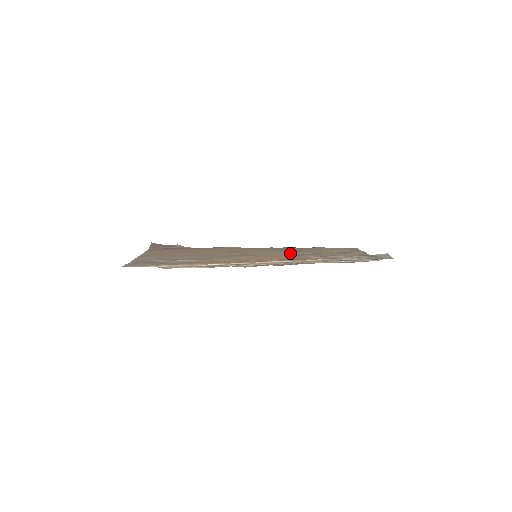
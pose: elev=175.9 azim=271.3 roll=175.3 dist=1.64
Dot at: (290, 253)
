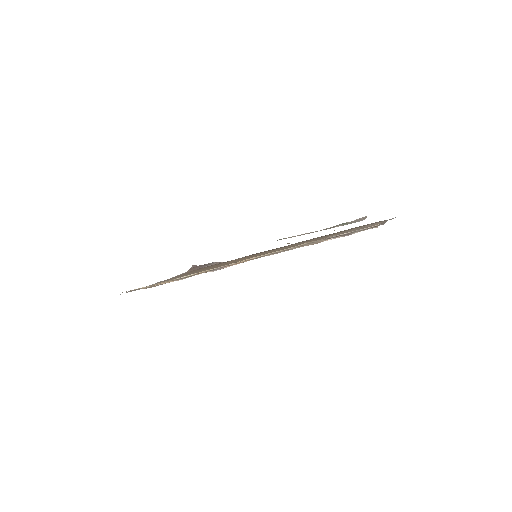
Dot at: occluded
